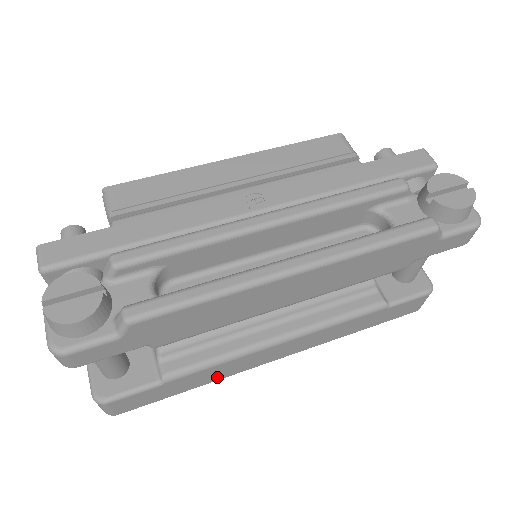
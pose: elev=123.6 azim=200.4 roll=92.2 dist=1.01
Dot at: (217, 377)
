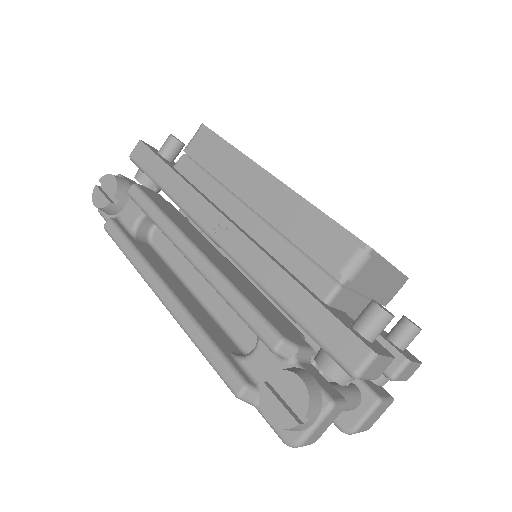
Dot at: occluded
